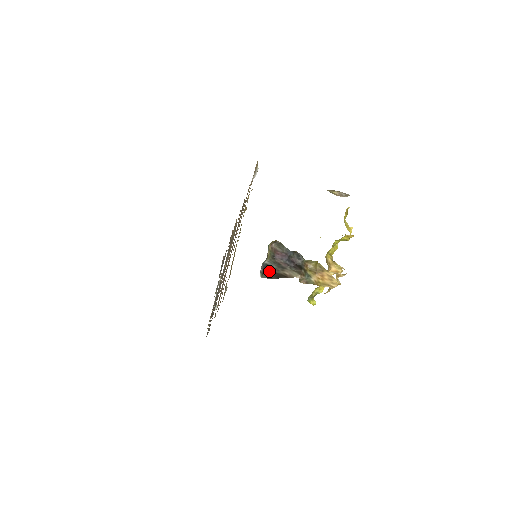
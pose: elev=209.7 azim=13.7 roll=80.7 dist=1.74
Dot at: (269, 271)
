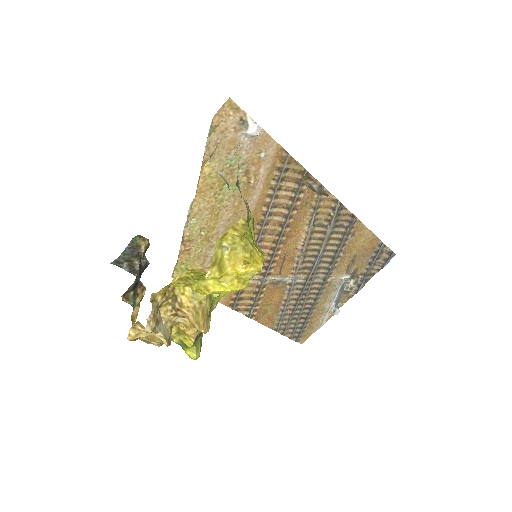
Dot at: occluded
